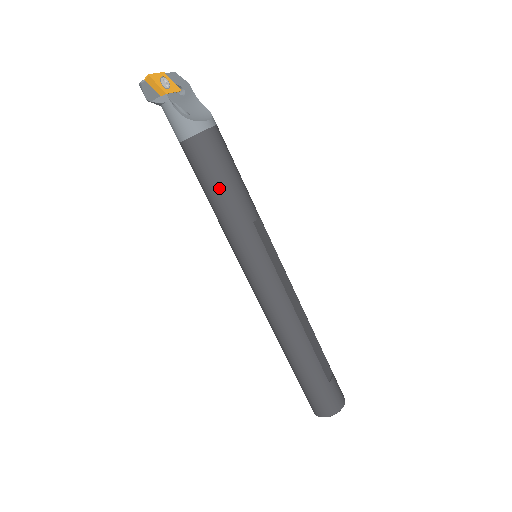
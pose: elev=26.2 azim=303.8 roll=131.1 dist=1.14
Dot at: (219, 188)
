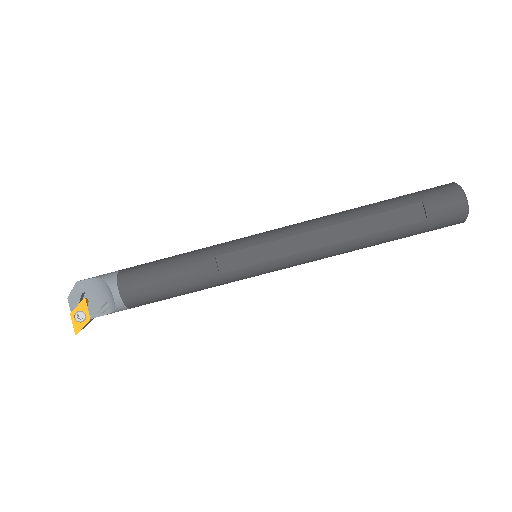
Dot at: (180, 295)
